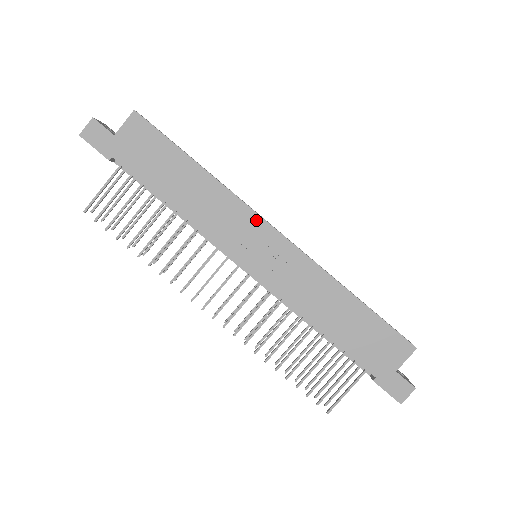
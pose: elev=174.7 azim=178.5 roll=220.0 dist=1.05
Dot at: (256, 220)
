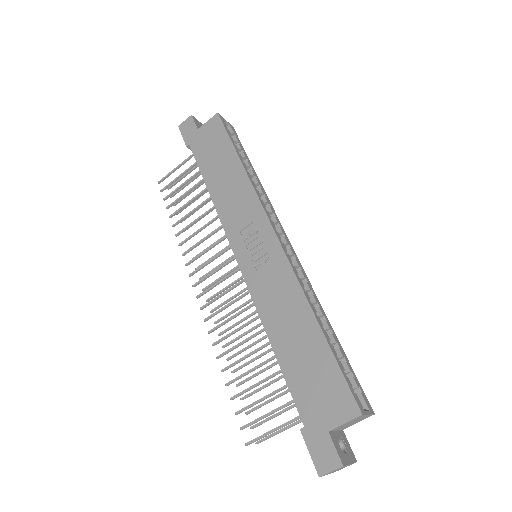
Dot at: (262, 217)
